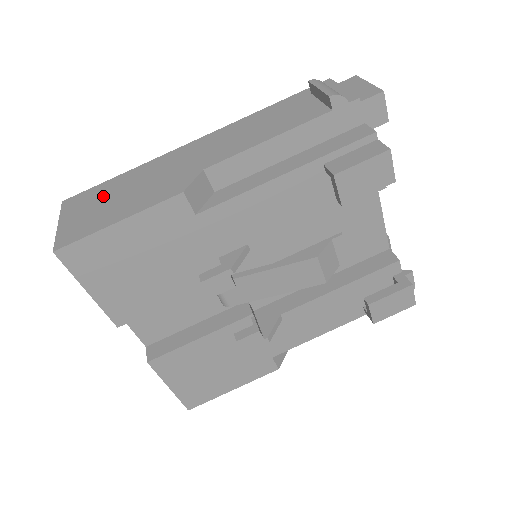
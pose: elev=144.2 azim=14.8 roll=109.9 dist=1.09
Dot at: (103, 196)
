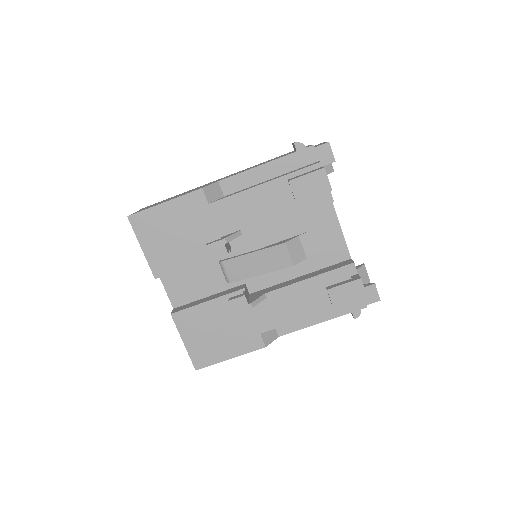
Dot at: (164, 200)
